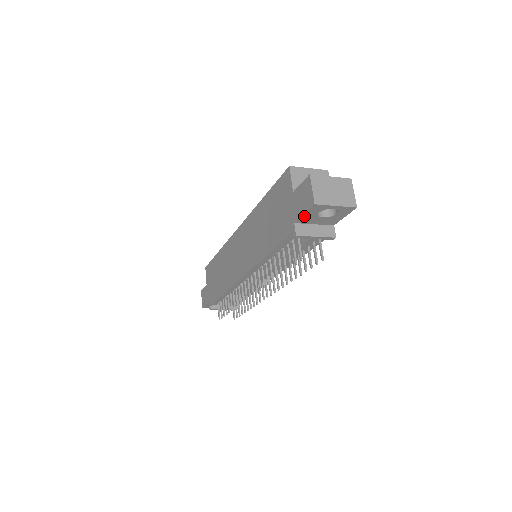
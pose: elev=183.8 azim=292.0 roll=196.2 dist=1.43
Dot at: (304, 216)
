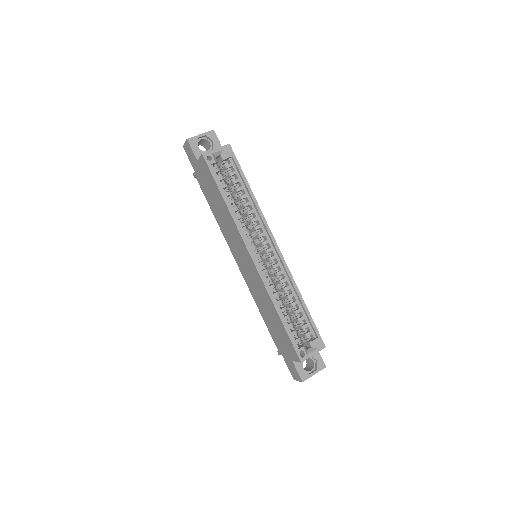
Dot at: occluded
